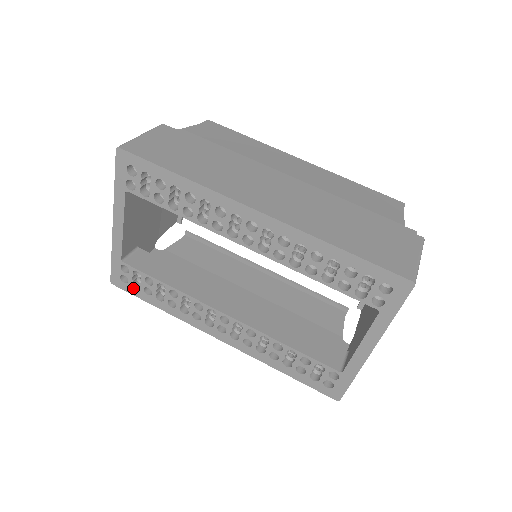
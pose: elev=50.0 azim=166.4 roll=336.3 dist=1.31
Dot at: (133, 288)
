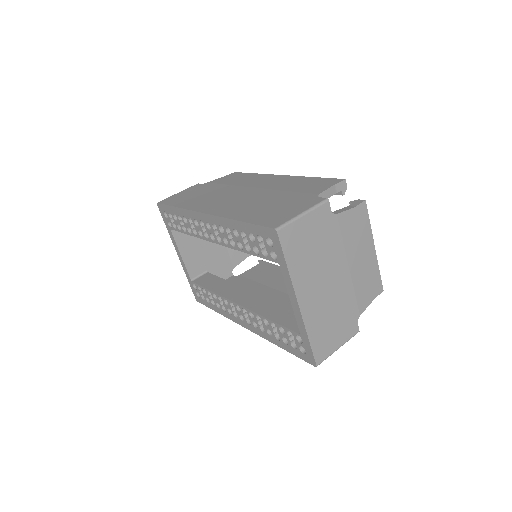
Dot at: (203, 300)
